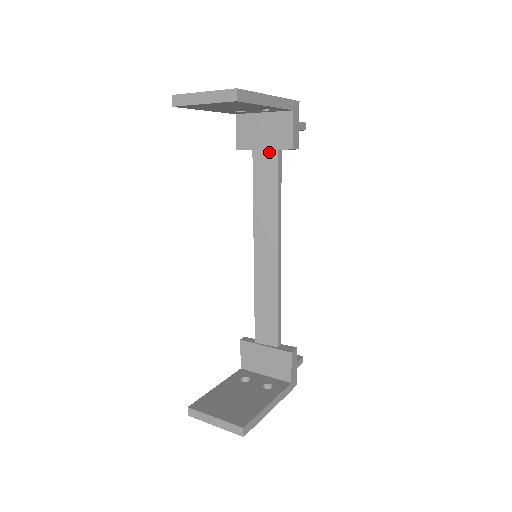
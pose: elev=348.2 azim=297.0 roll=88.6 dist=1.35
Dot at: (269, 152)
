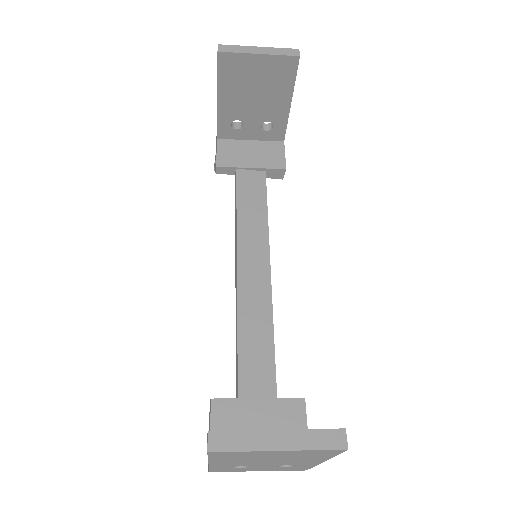
Dot at: (256, 172)
